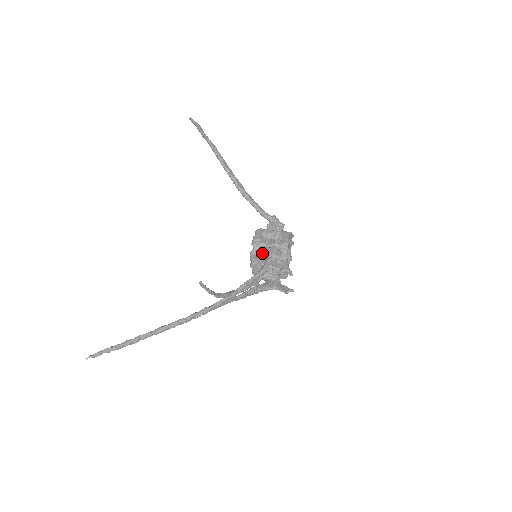
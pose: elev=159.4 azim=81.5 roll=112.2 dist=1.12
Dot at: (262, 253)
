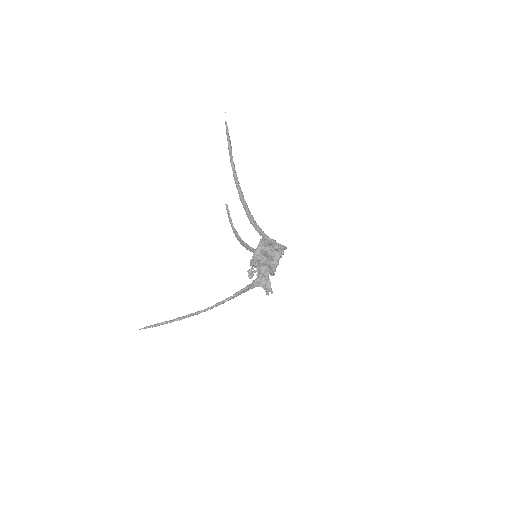
Dot at: (259, 261)
